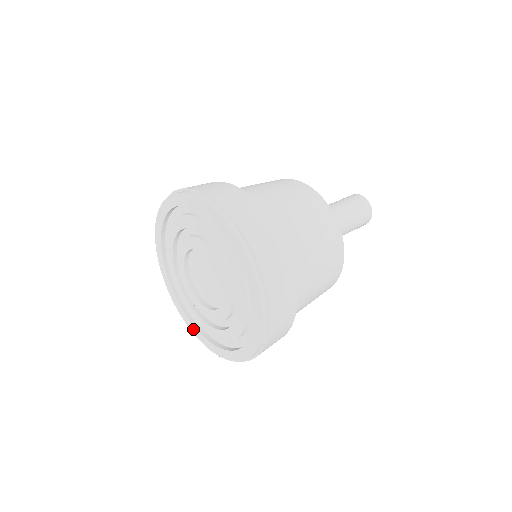
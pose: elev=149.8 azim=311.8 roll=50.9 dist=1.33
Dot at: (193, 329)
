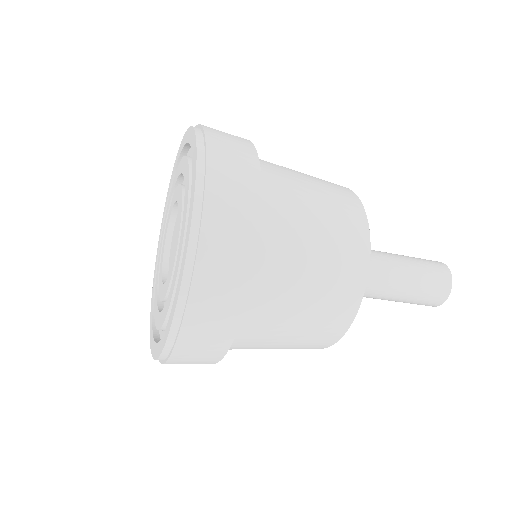
Dot at: (161, 346)
